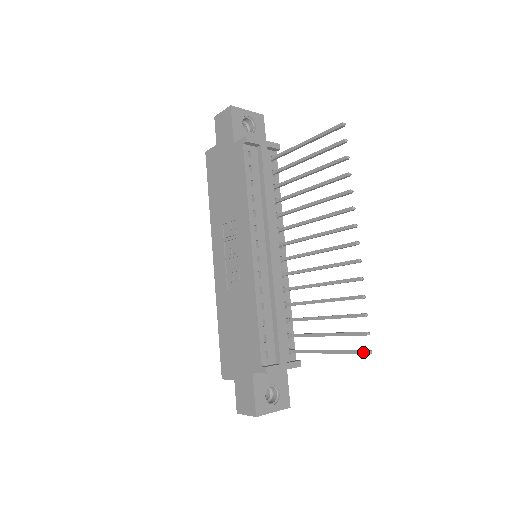
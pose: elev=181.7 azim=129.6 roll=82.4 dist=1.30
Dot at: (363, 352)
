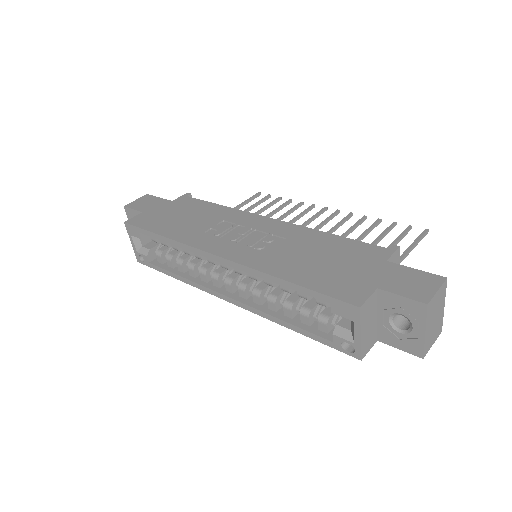
Dot at: (424, 232)
